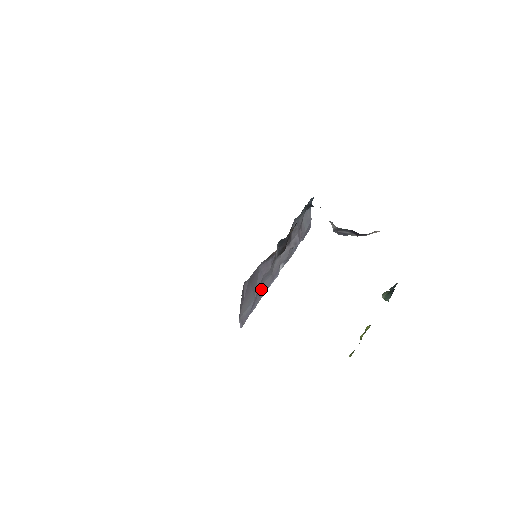
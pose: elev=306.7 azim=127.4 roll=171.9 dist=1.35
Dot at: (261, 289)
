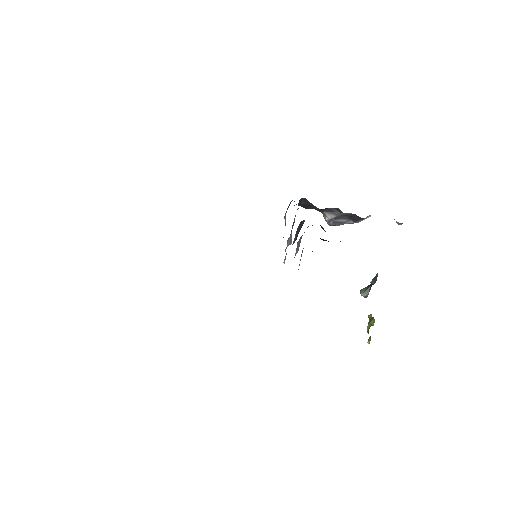
Dot at: occluded
